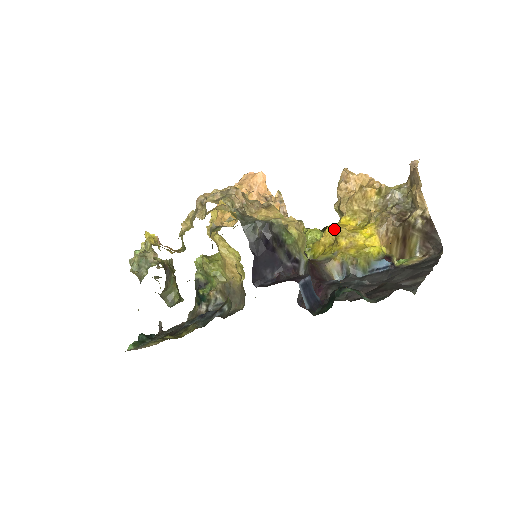
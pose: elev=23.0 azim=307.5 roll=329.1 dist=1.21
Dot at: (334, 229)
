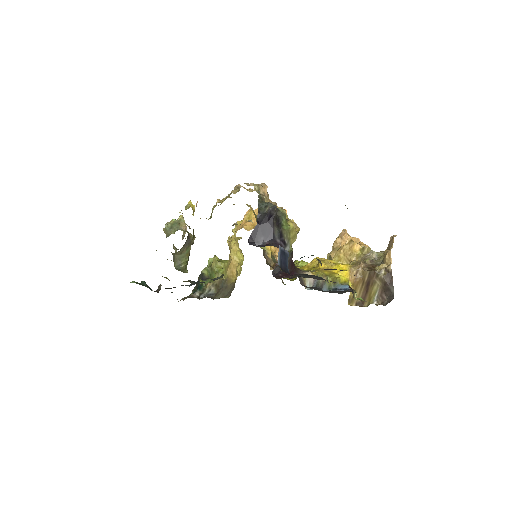
Dot at: (320, 259)
